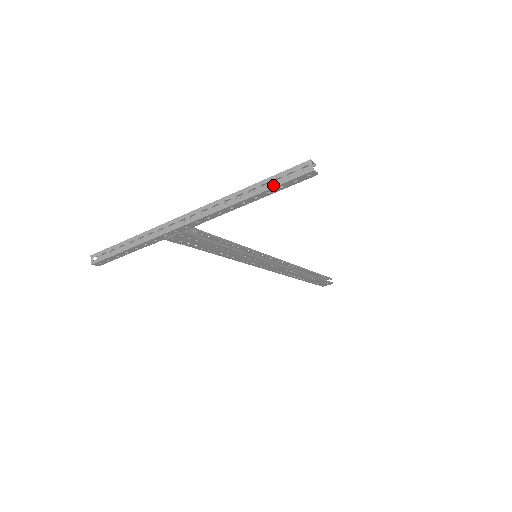
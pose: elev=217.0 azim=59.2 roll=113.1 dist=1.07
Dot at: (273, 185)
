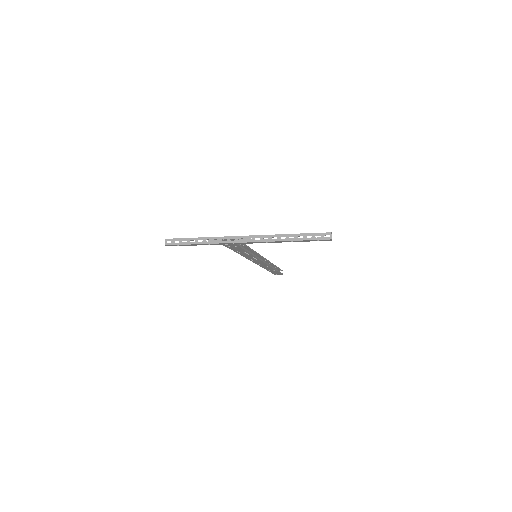
Dot at: (306, 239)
